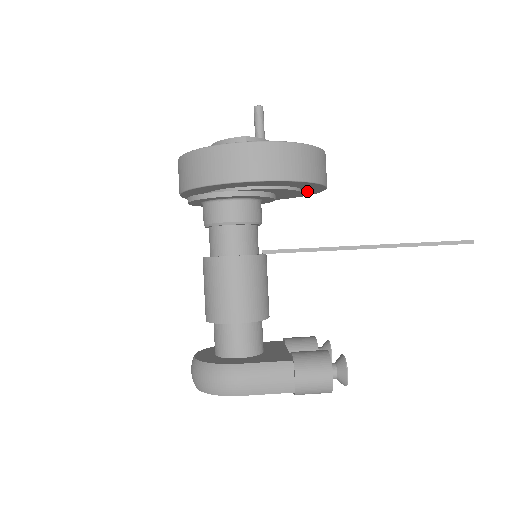
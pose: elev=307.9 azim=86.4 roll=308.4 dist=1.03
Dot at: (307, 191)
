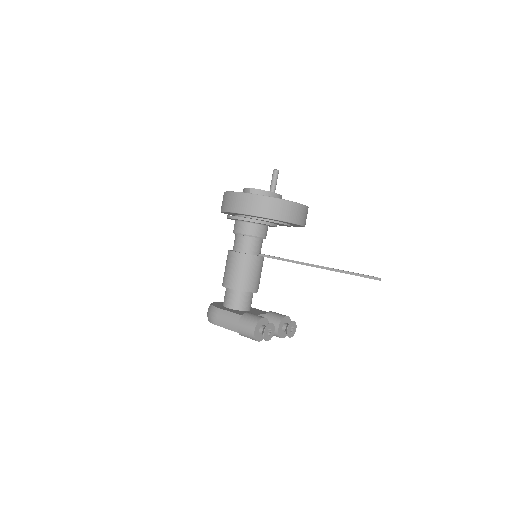
Dot at: occluded
